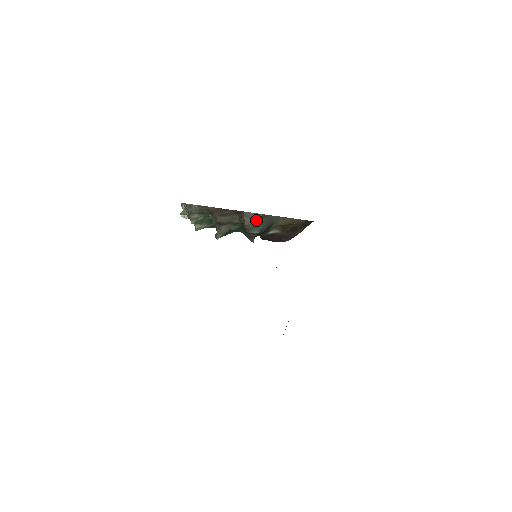
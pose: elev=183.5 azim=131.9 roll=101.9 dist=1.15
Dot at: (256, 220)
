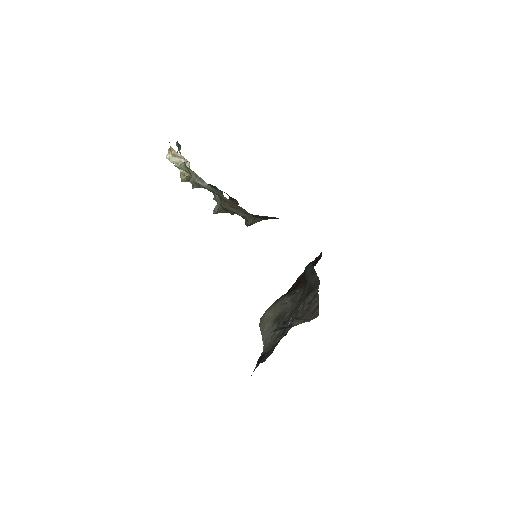
Dot at: (257, 221)
